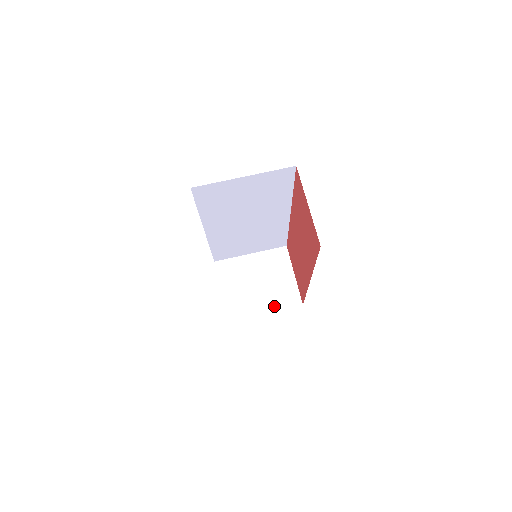
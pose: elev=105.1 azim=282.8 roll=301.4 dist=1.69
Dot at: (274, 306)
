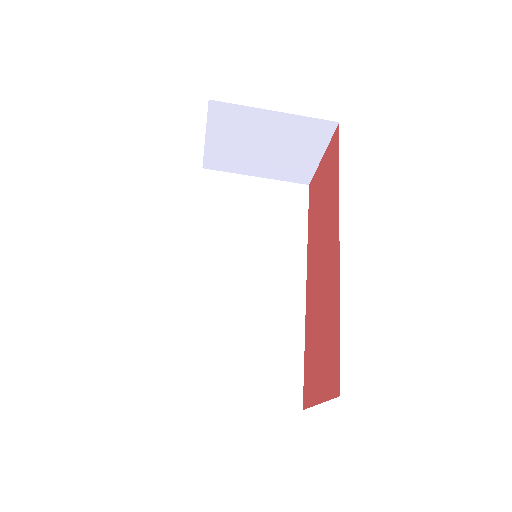
Dot at: (272, 175)
